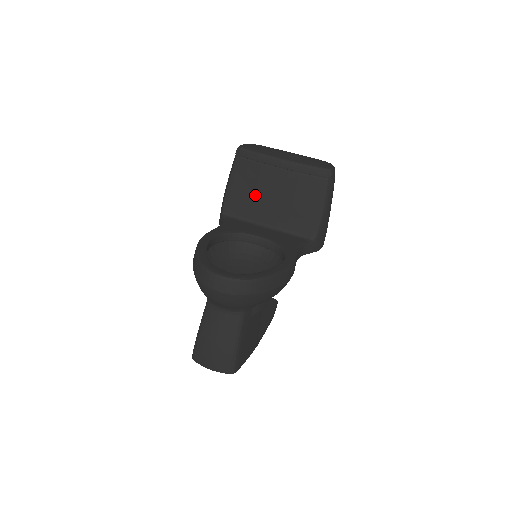
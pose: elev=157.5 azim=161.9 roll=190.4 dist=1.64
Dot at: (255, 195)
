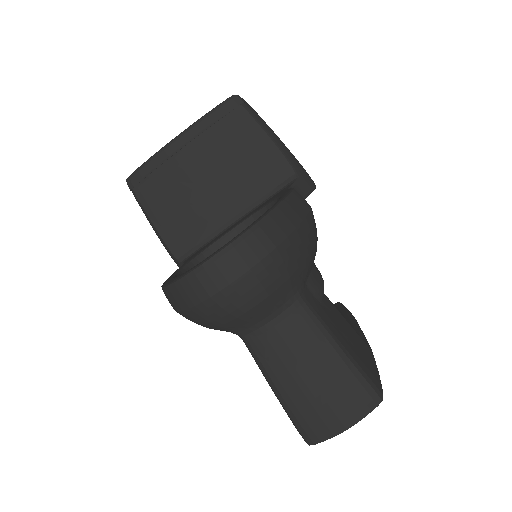
Dot at: (190, 204)
